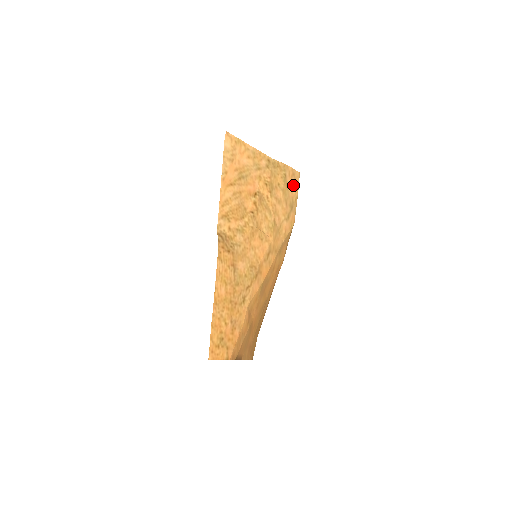
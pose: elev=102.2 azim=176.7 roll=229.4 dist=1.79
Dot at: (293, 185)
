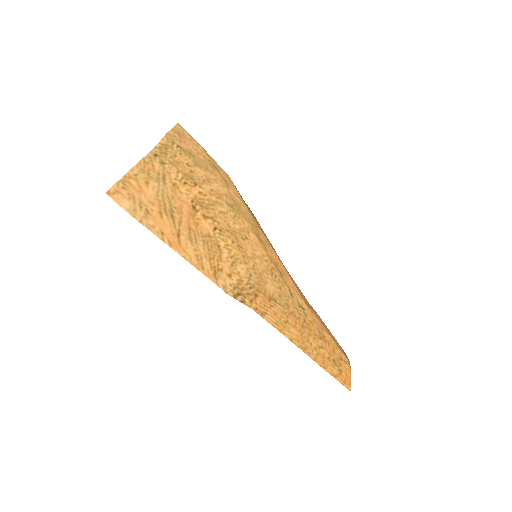
Dot at: (190, 145)
